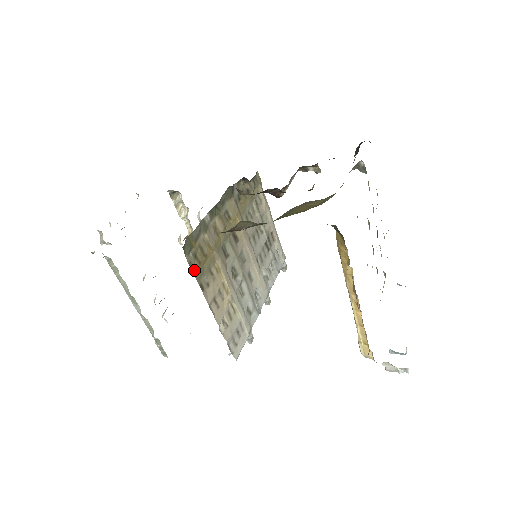
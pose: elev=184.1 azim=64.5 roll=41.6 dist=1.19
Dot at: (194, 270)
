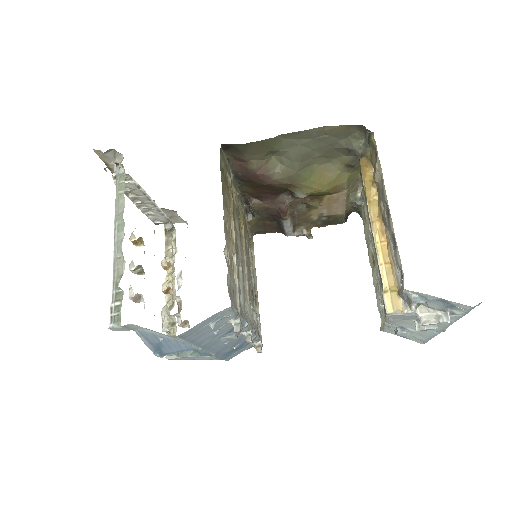
Dot at: (221, 174)
